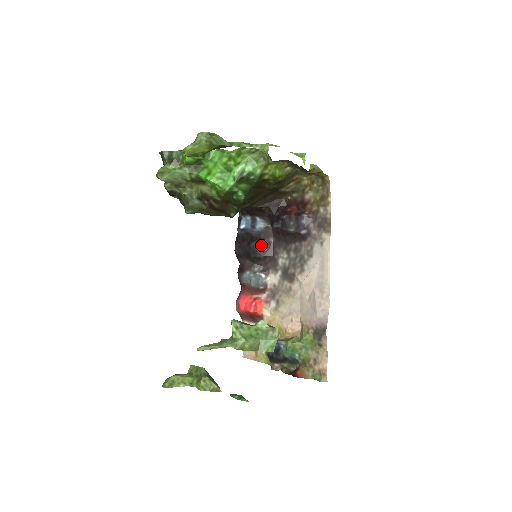
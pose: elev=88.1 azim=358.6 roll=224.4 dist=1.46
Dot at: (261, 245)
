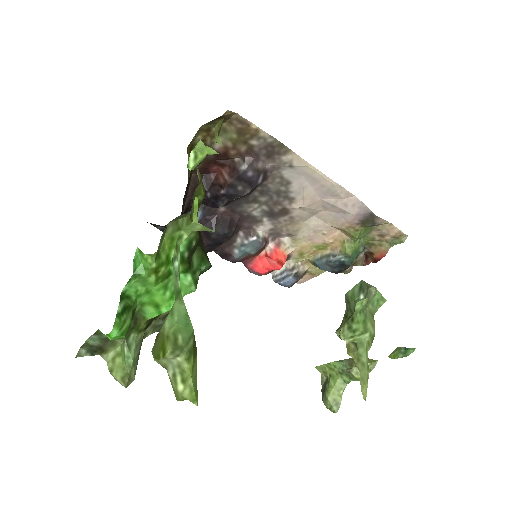
Dot at: (221, 226)
